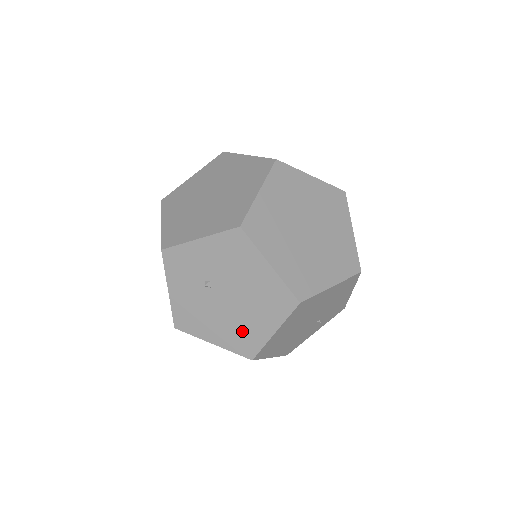
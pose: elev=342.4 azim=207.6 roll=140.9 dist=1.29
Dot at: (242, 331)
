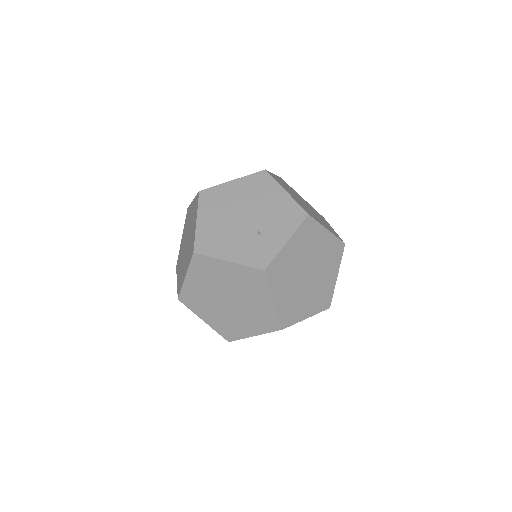
Dot at: occluded
